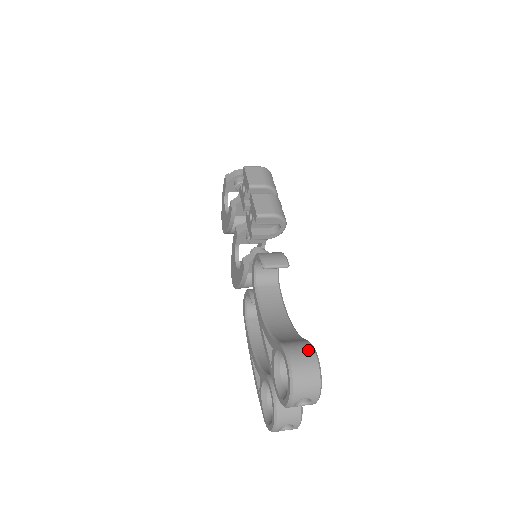
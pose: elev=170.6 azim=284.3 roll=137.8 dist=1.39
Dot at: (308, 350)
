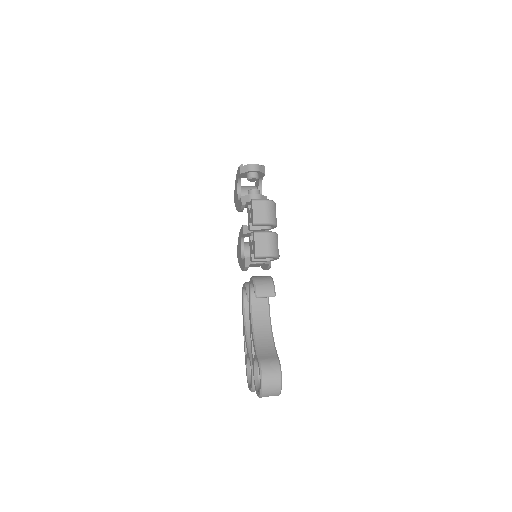
Dot at: (276, 370)
